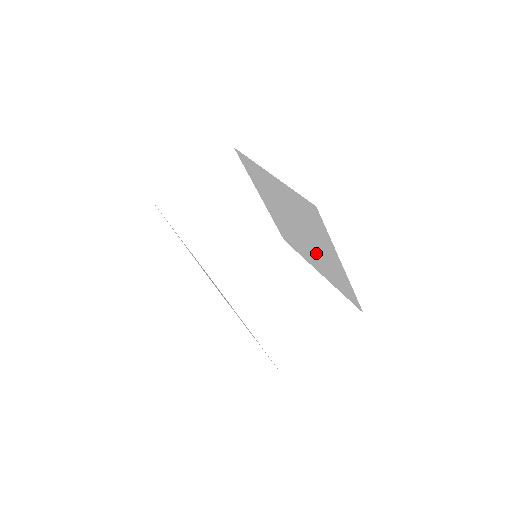
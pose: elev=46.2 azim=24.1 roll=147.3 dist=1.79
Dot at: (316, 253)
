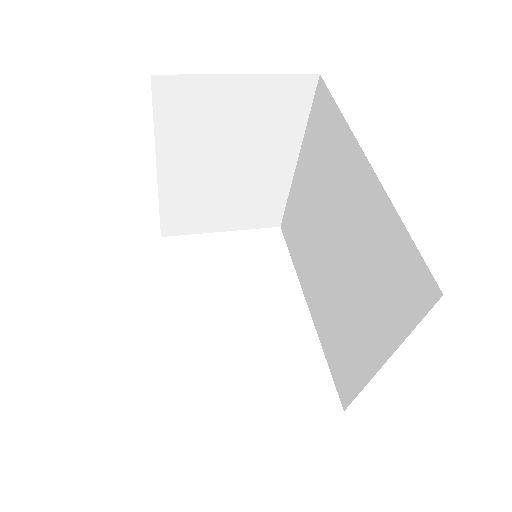
Dot at: (335, 299)
